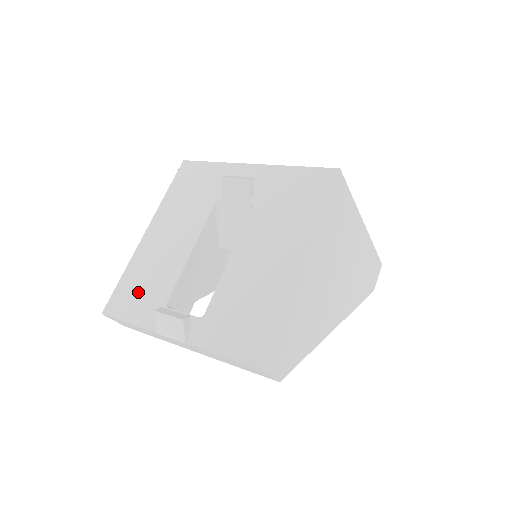
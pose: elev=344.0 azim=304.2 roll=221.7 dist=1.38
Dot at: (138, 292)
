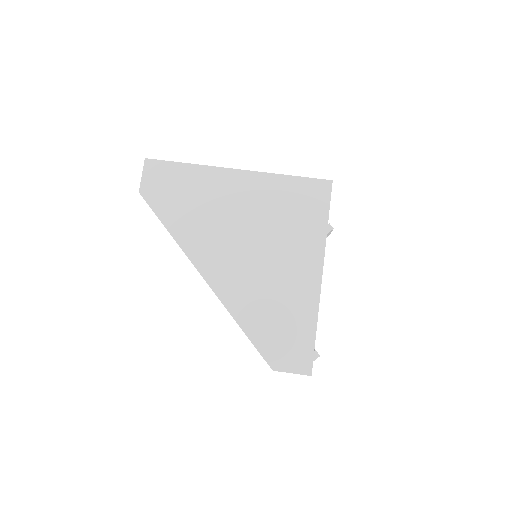
Dot at: occluded
